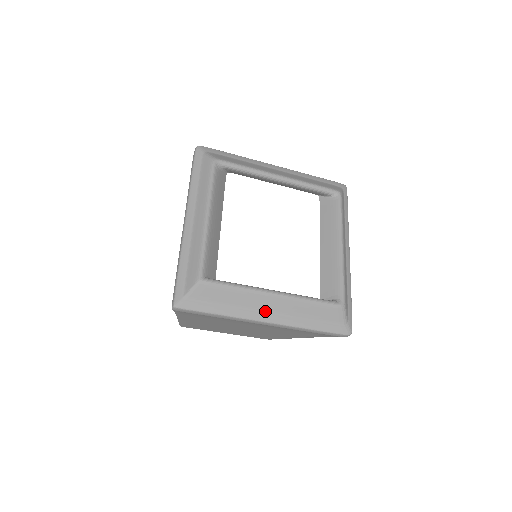
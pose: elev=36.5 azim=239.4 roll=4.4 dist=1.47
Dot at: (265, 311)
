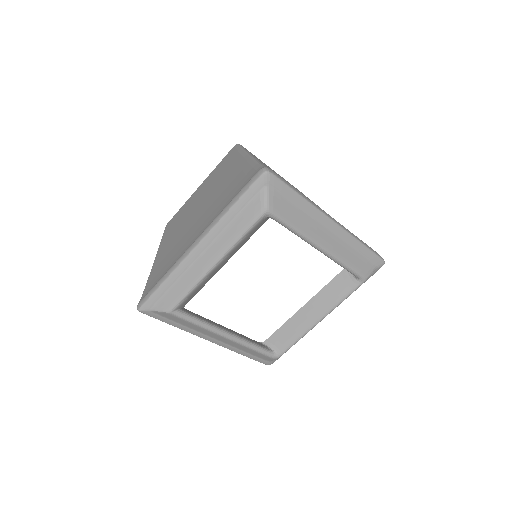
Dot at: (213, 337)
